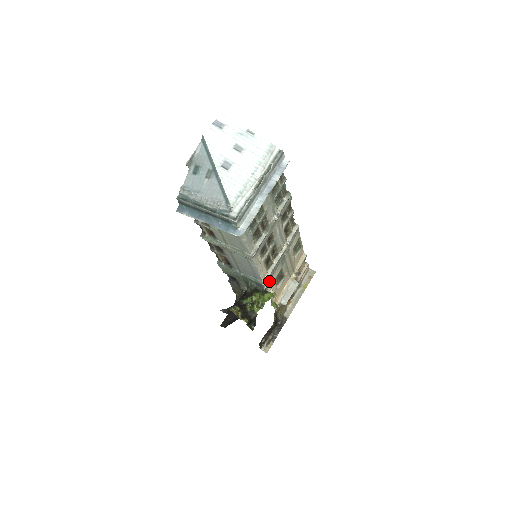
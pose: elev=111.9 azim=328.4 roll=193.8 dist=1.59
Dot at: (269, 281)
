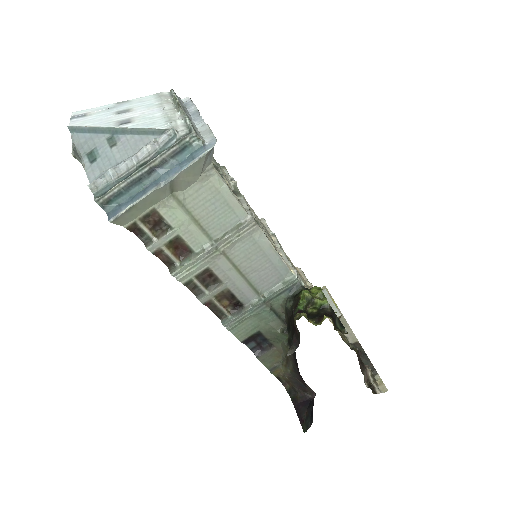
Dot at: (298, 276)
